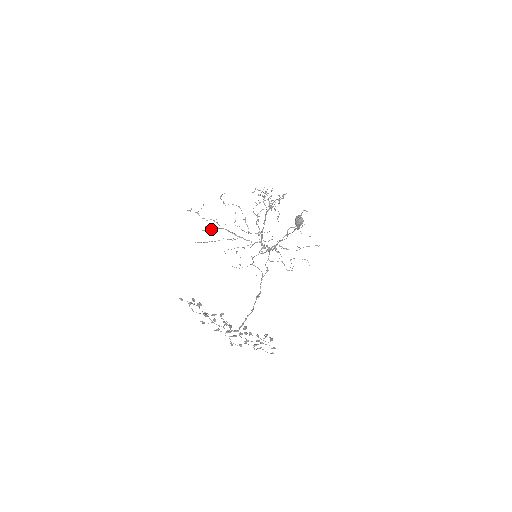
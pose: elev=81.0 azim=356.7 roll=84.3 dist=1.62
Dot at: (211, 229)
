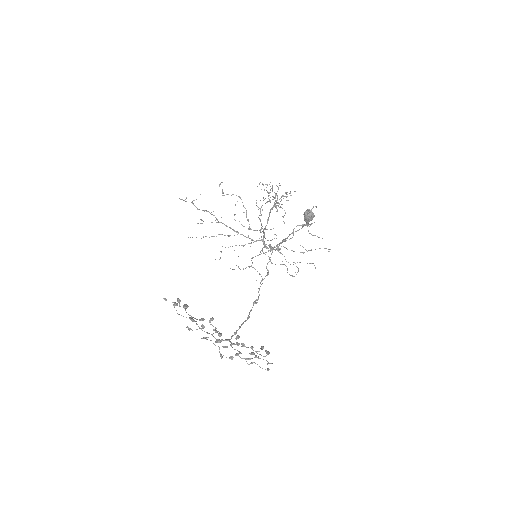
Dot at: occluded
